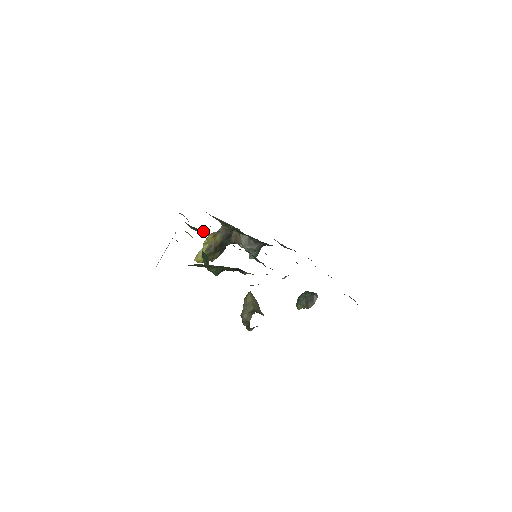
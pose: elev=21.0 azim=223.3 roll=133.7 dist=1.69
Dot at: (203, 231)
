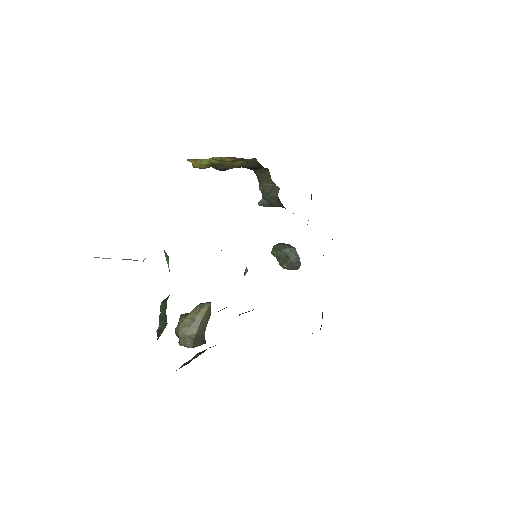
Dot at: occluded
